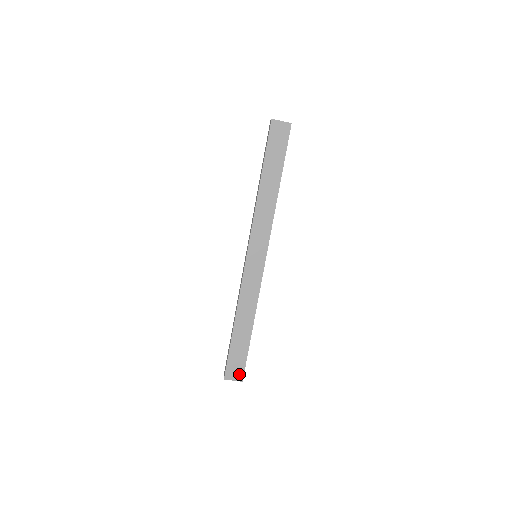
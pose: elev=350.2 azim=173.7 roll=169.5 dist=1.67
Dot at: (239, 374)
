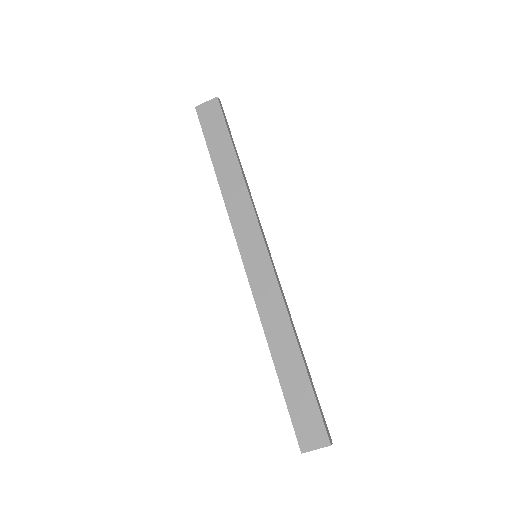
Dot at: (319, 434)
